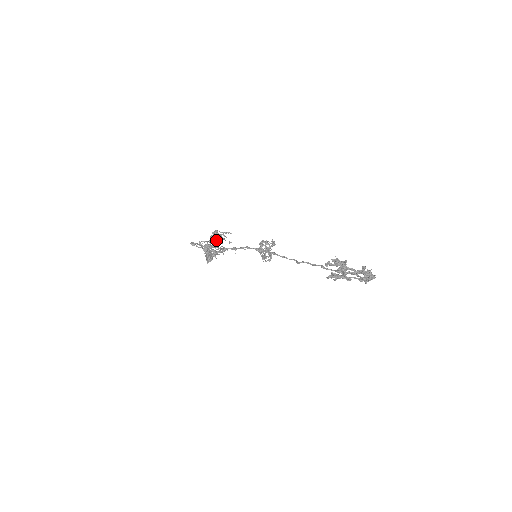
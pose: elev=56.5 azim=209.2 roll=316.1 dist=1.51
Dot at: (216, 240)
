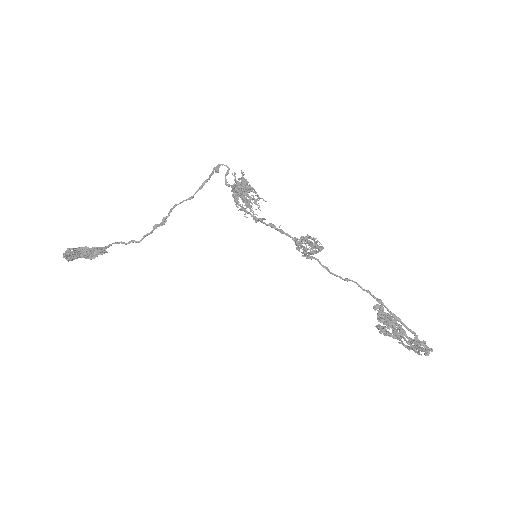
Dot at: (241, 196)
